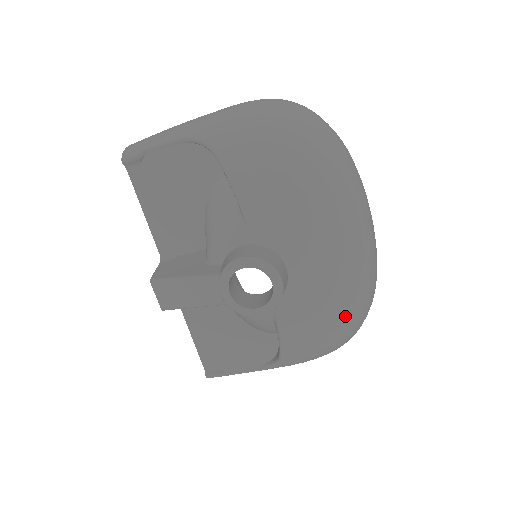
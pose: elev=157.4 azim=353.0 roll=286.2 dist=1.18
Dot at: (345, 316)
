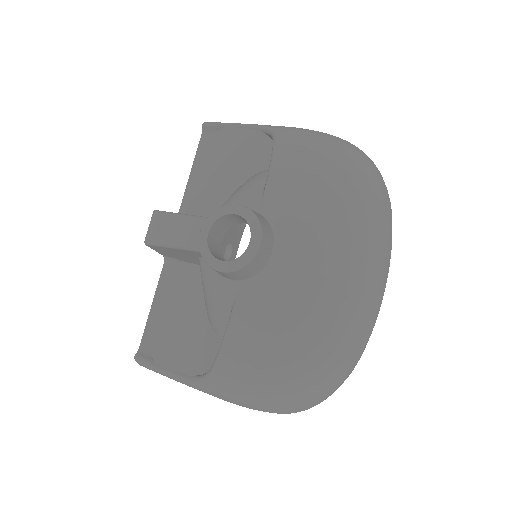
Dot at: (303, 348)
